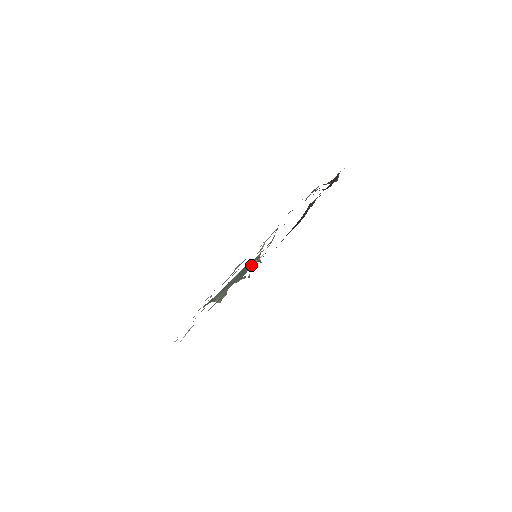
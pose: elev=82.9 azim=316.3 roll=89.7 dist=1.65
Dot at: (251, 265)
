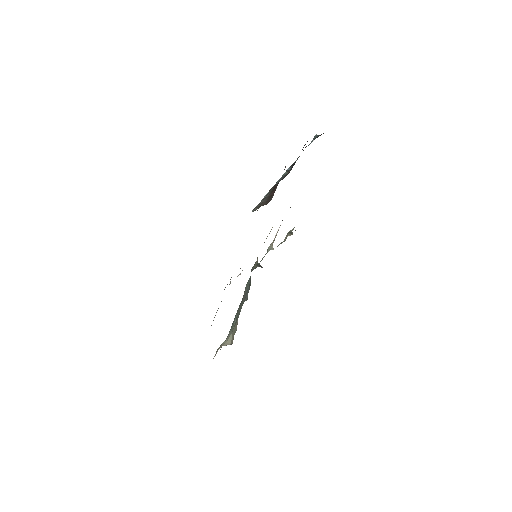
Dot at: (269, 247)
